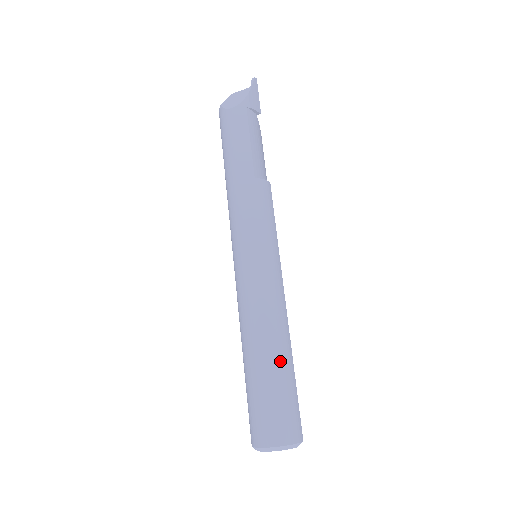
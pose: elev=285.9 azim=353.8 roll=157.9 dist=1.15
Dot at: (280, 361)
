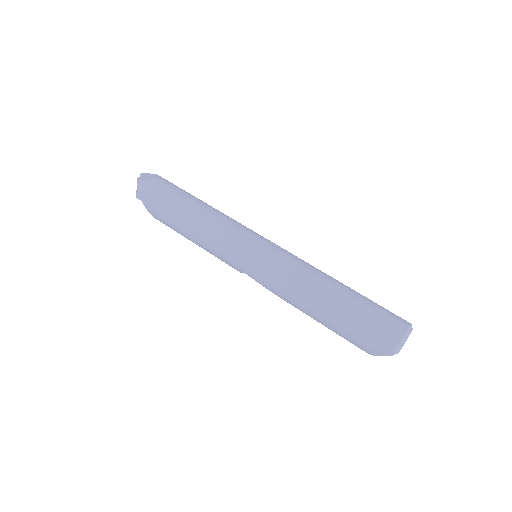
Dot at: occluded
